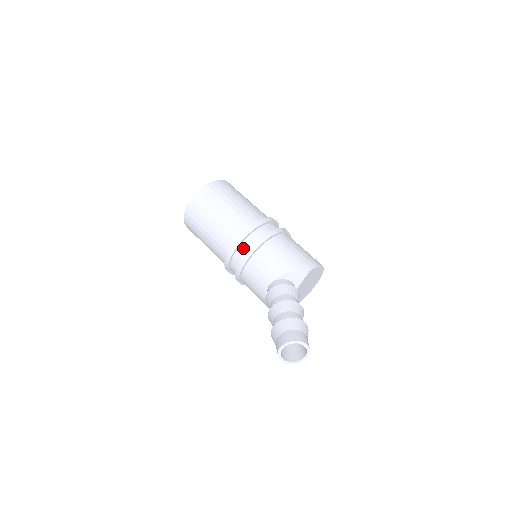
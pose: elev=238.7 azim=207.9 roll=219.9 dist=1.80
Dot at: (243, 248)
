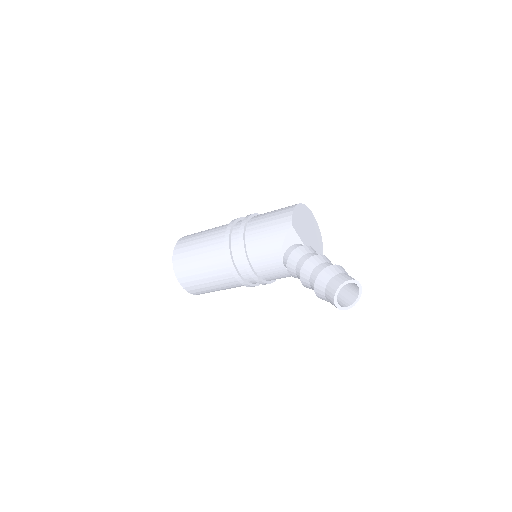
Dot at: (240, 267)
